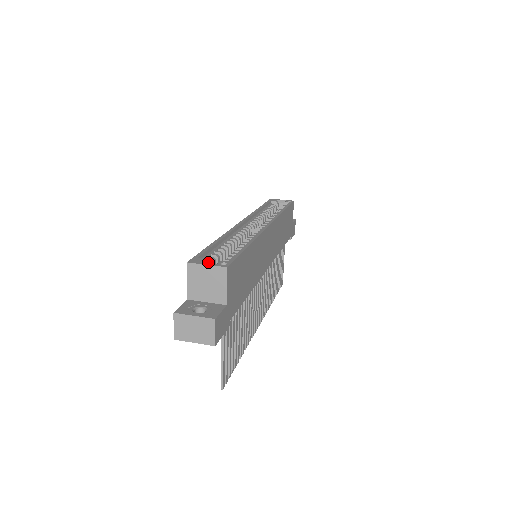
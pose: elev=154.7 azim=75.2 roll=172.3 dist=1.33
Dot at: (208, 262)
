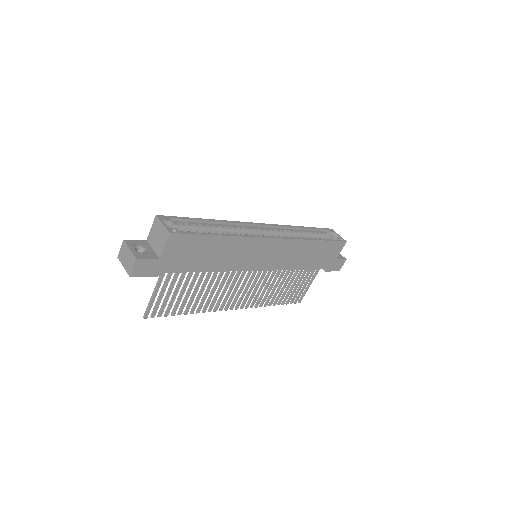
Dot at: (175, 225)
